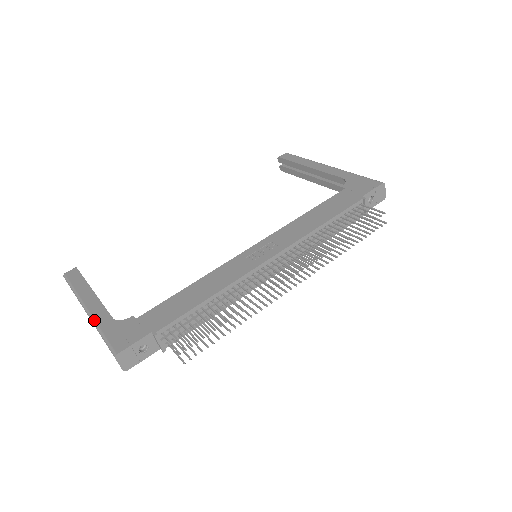
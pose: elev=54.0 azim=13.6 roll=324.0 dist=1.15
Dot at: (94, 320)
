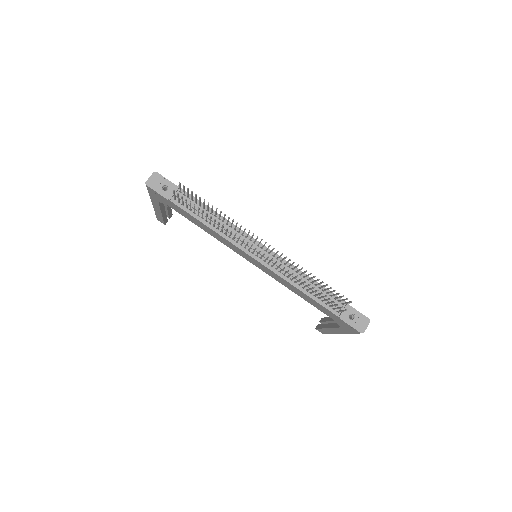
Dot at: occluded
